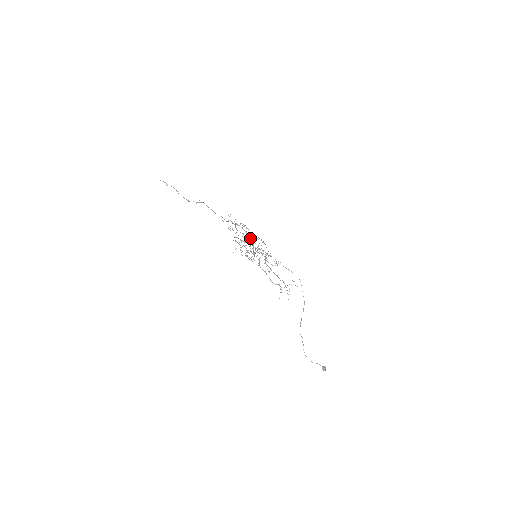
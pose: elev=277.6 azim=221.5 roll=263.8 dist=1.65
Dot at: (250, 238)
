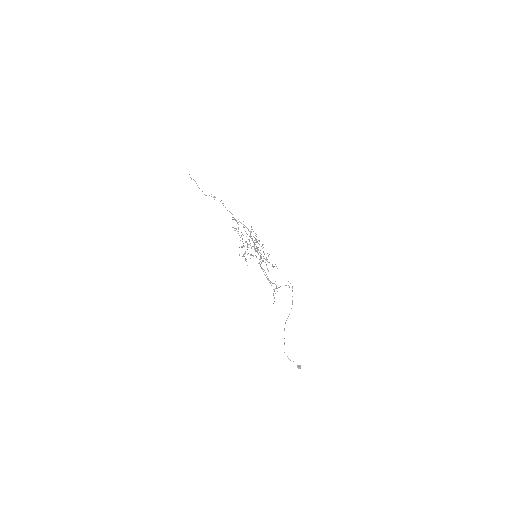
Dot at: occluded
